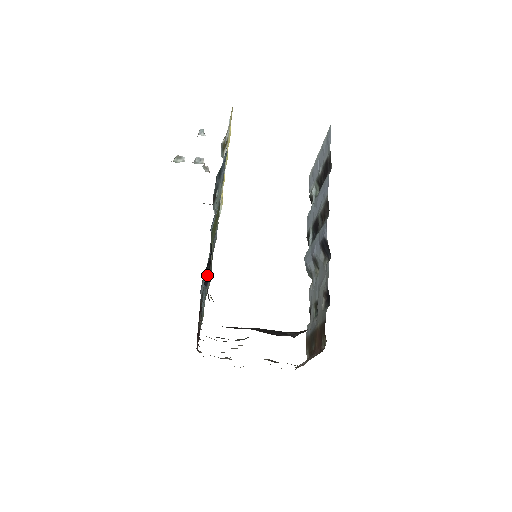
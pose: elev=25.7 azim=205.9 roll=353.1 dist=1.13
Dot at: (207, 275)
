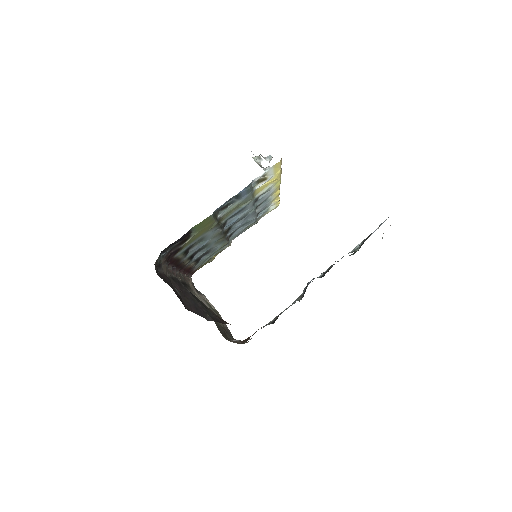
Dot at: (167, 249)
